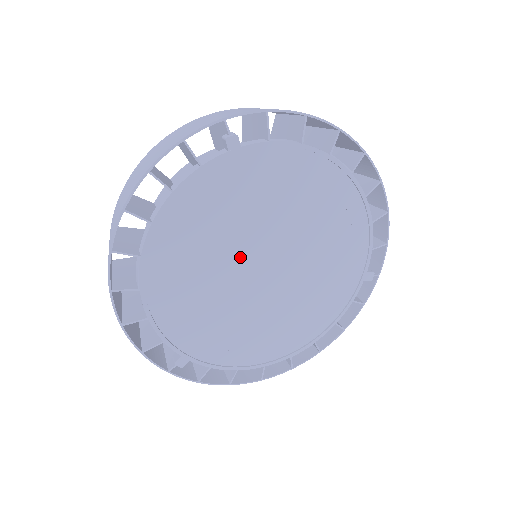
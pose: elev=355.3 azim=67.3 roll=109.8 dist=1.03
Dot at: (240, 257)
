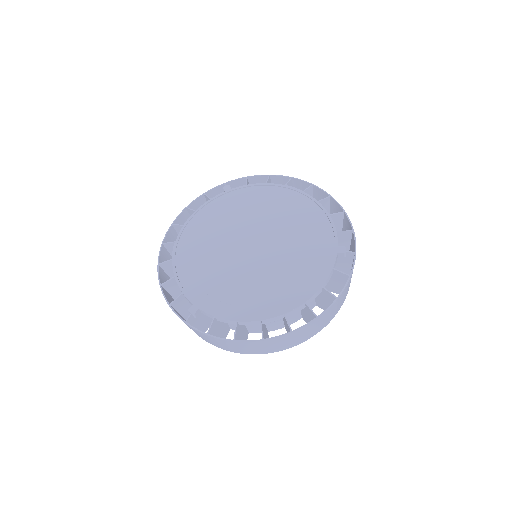
Dot at: (234, 241)
